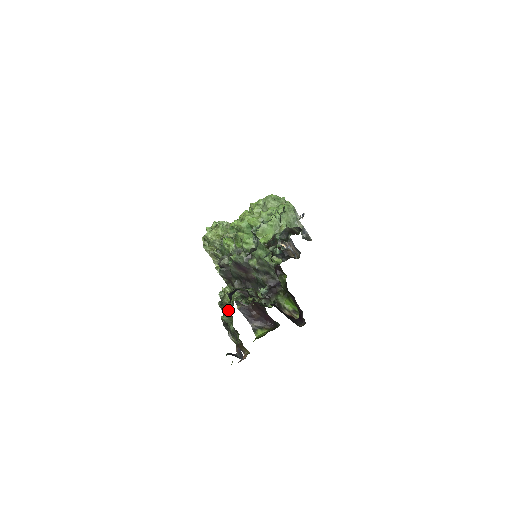
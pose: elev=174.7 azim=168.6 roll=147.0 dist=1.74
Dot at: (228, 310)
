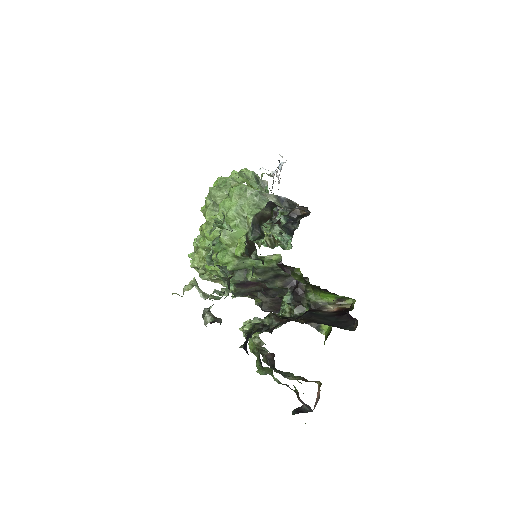
Dot at: (258, 363)
